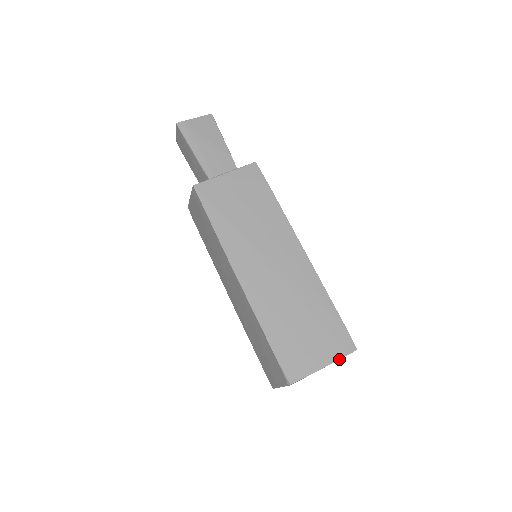
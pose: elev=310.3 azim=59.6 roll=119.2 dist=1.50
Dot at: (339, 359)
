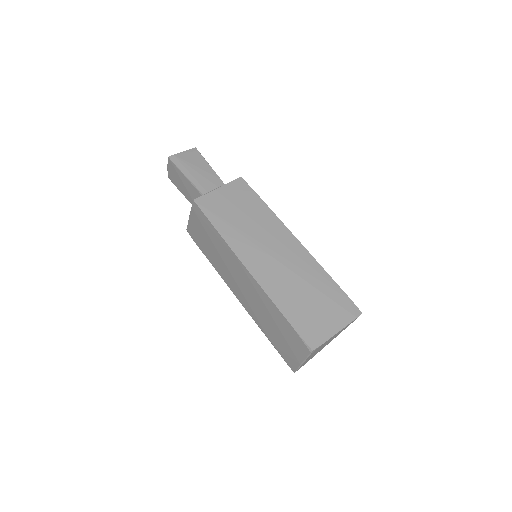
Dot at: (349, 323)
